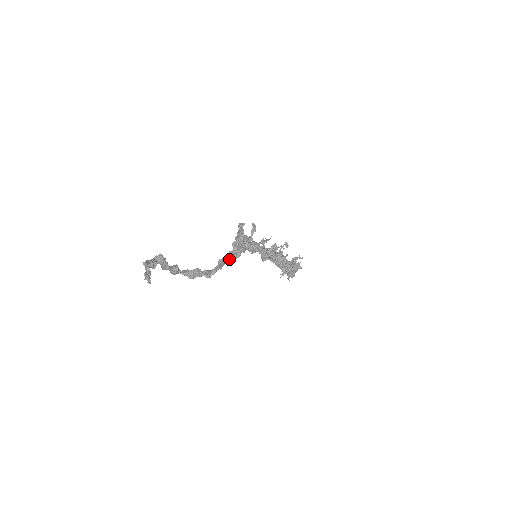
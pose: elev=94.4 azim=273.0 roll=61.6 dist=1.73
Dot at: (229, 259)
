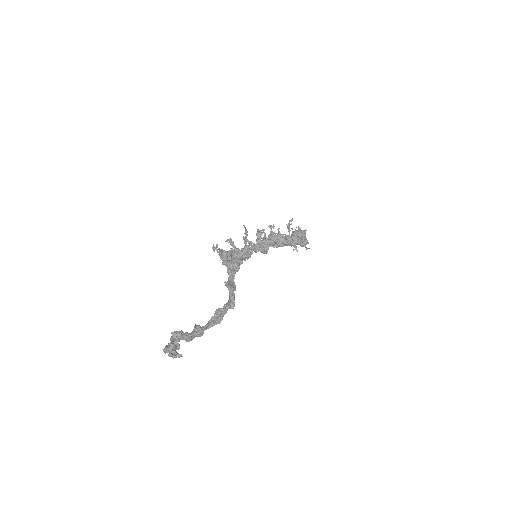
Dot at: (233, 277)
